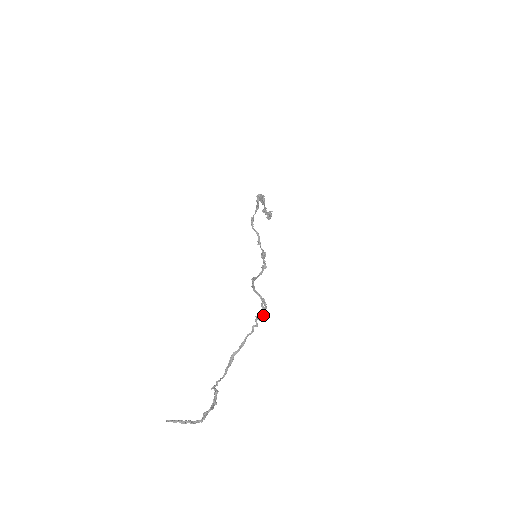
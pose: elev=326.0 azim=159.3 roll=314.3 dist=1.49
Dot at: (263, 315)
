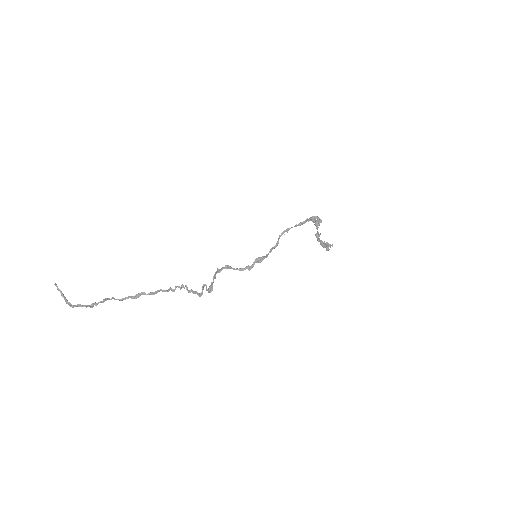
Dot at: (192, 291)
